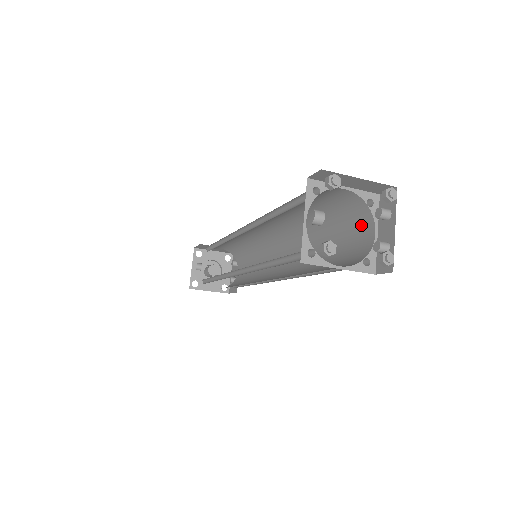
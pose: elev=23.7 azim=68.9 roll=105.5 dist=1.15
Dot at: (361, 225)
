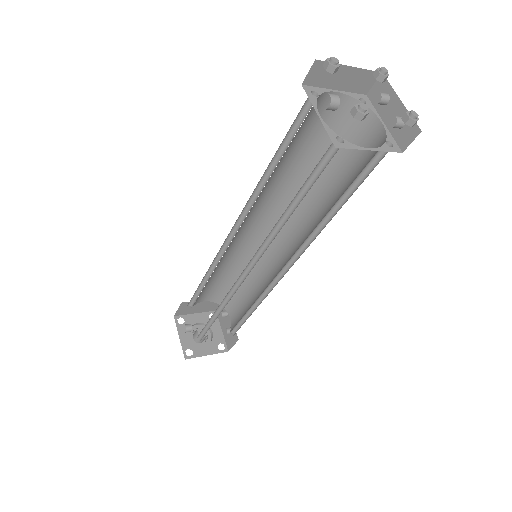
Dot at: (362, 131)
